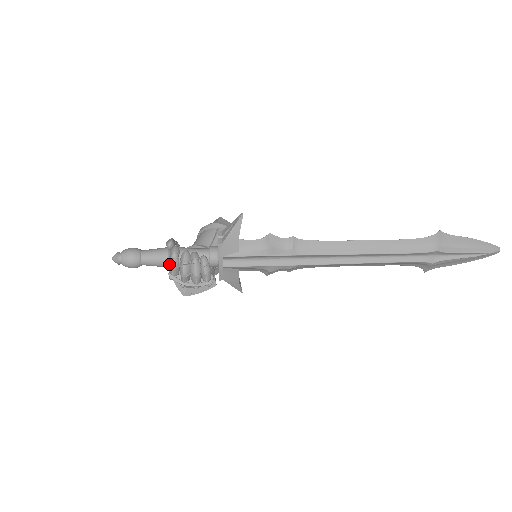
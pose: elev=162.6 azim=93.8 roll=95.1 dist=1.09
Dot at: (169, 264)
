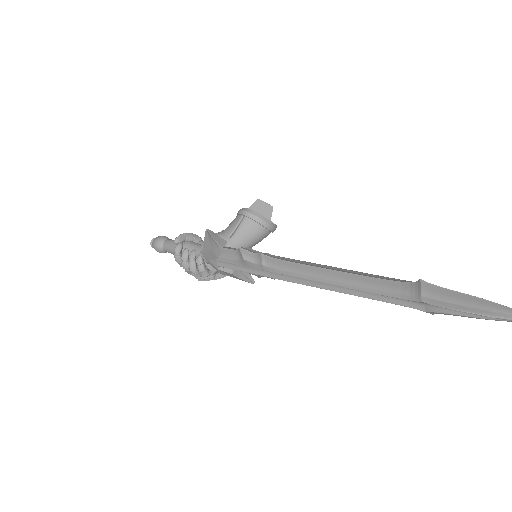
Dot at: (176, 258)
